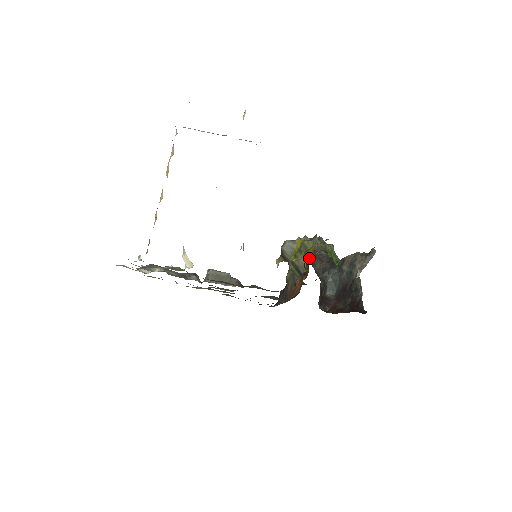
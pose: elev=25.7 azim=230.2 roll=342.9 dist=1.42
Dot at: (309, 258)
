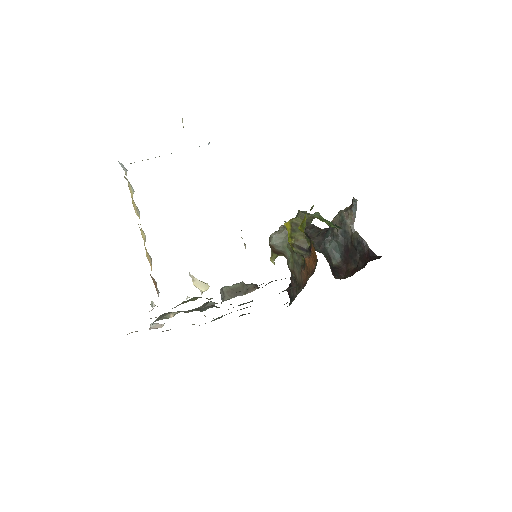
Dot at: occluded
